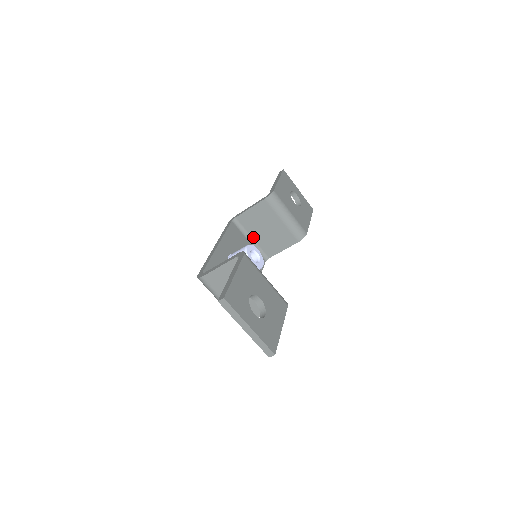
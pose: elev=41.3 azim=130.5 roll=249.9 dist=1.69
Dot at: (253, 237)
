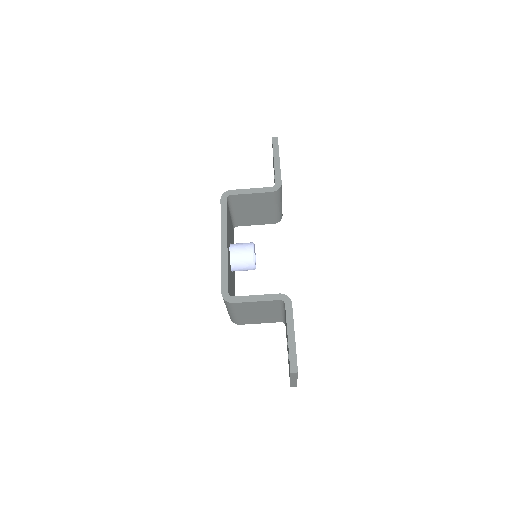
Dot at: (235, 211)
